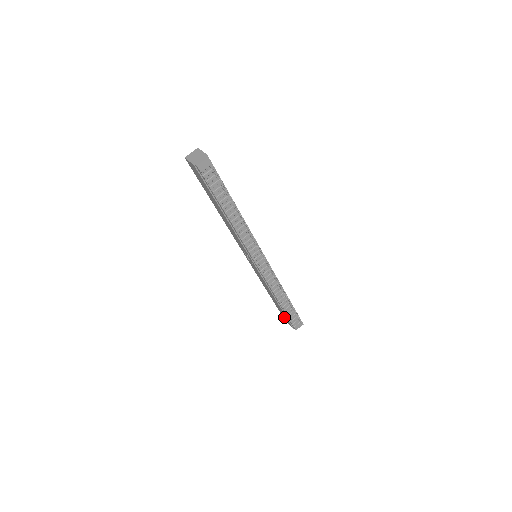
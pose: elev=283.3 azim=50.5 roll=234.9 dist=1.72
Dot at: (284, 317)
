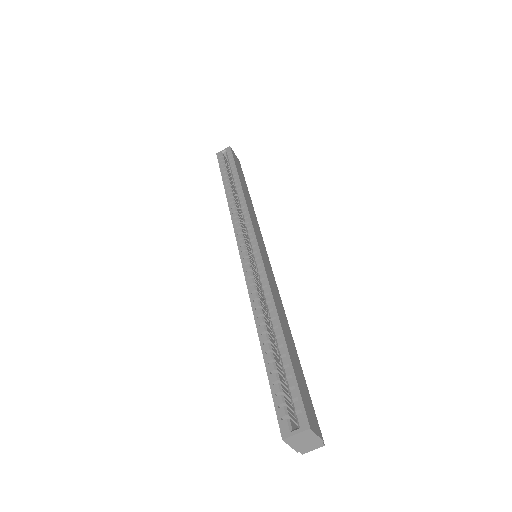
Dot at: occluded
